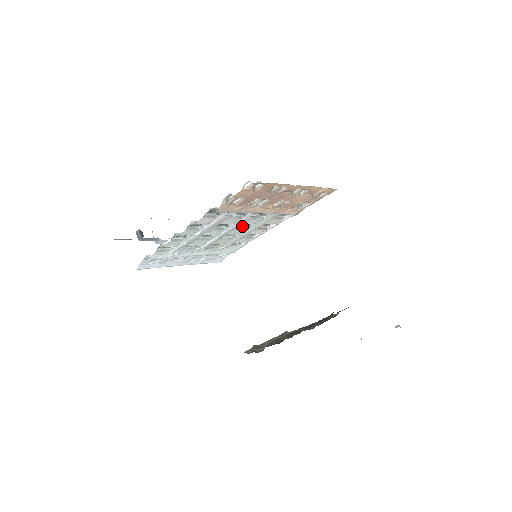
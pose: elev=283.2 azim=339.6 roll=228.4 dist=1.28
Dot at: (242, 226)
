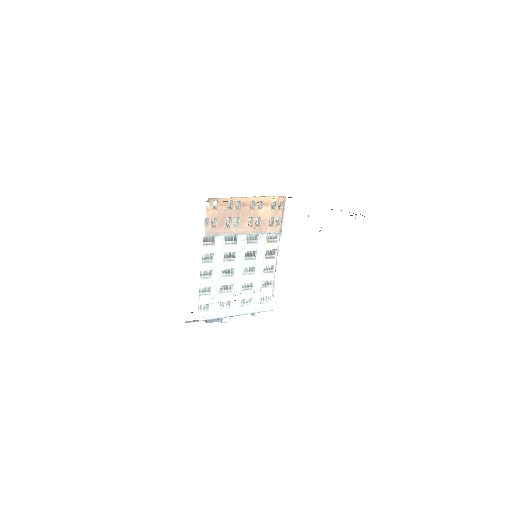
Dot at: (249, 257)
